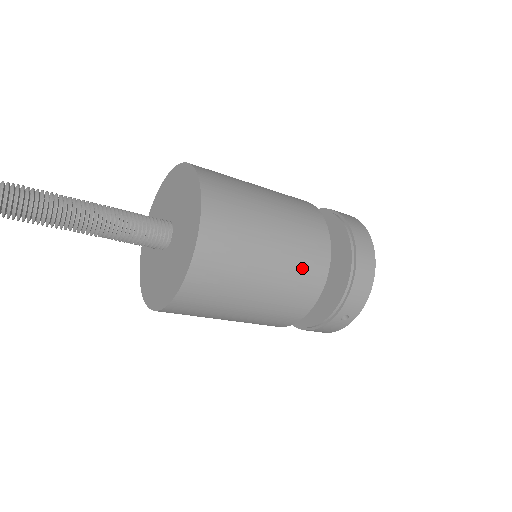
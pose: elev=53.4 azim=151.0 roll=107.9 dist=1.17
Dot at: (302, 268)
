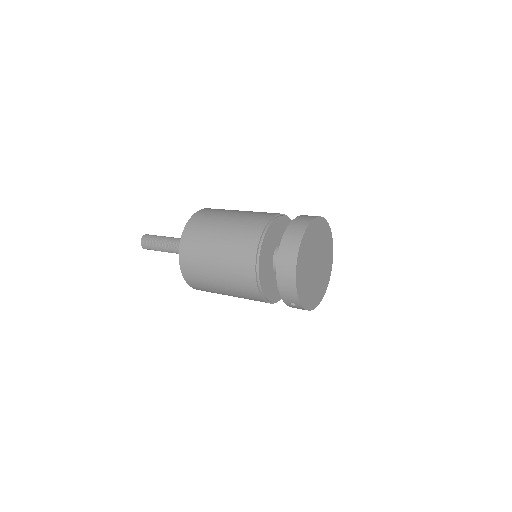
Dot at: (238, 275)
